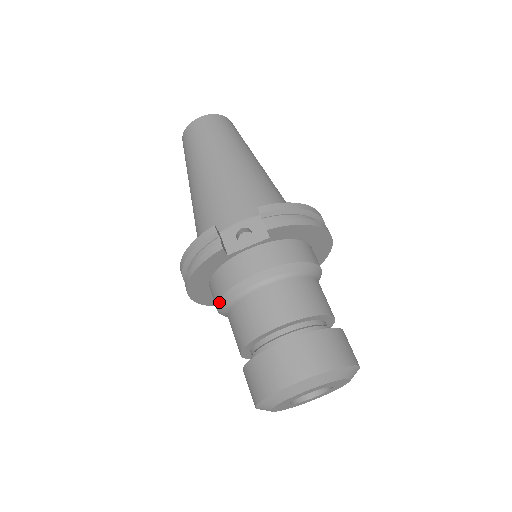
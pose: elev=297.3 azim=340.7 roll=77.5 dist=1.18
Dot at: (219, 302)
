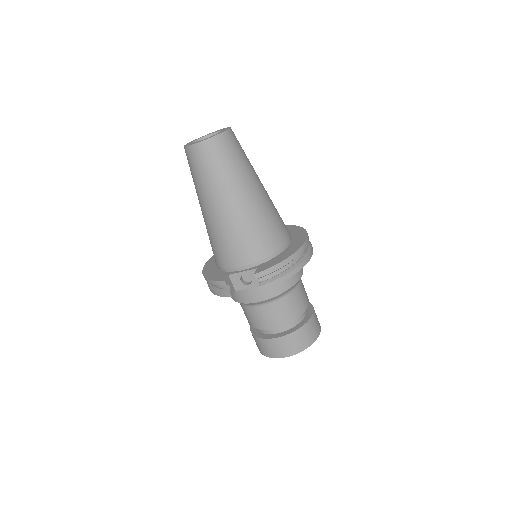
Dot at: occluded
